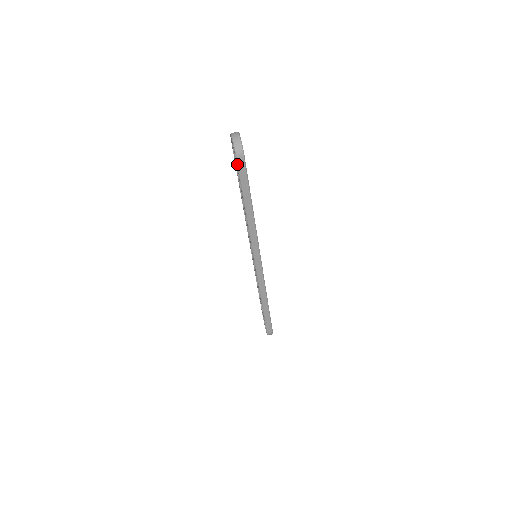
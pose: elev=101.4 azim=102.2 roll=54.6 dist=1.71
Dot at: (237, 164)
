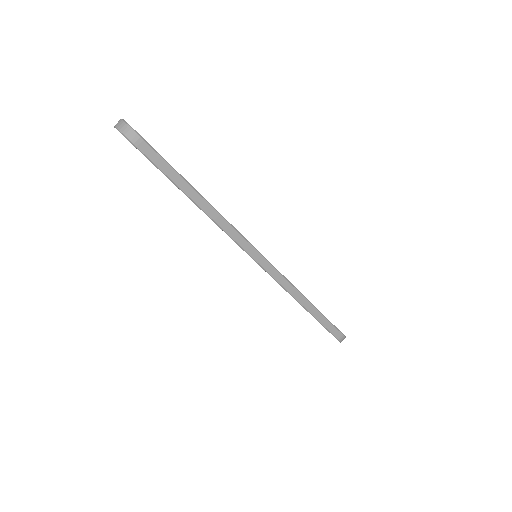
Dot at: (141, 152)
